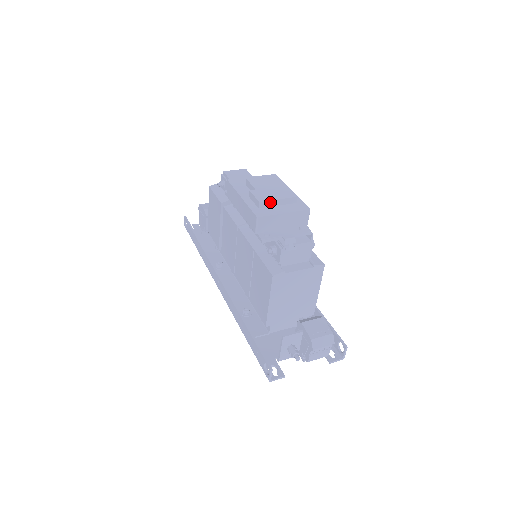
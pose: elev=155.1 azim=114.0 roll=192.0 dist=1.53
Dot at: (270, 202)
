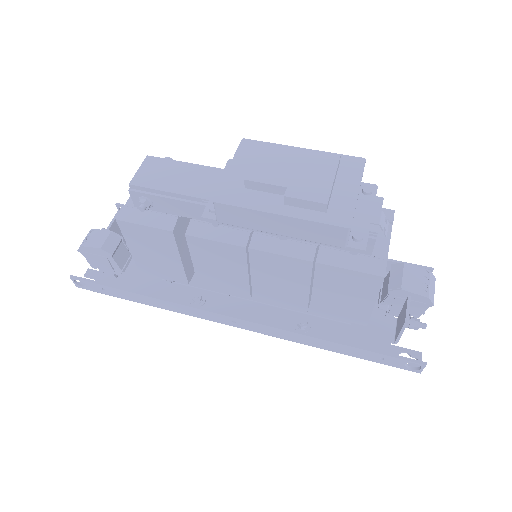
Dot at: (331, 191)
